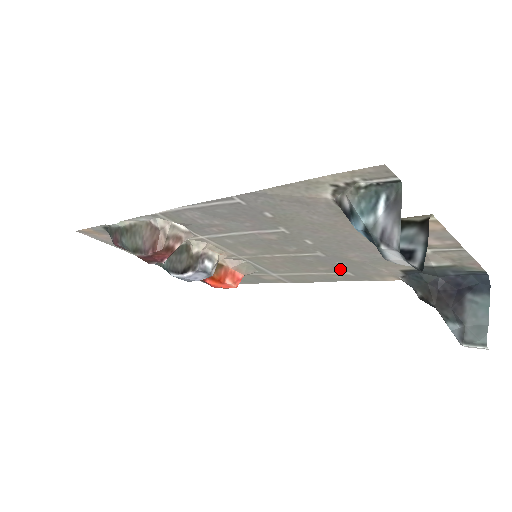
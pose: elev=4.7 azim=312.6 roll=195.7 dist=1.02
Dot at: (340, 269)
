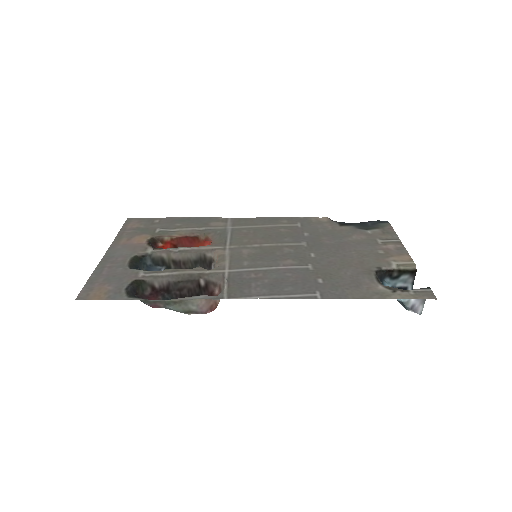
Dot at: (298, 229)
